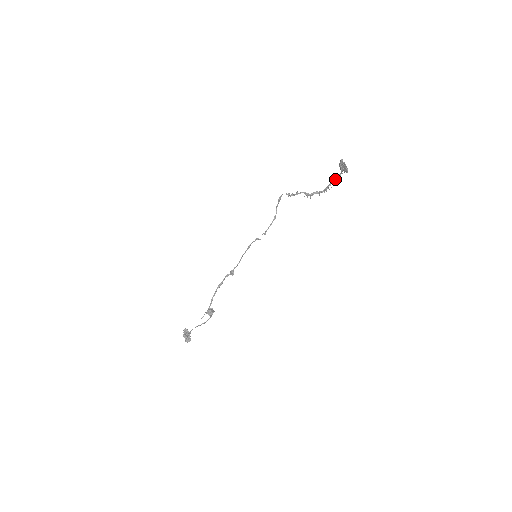
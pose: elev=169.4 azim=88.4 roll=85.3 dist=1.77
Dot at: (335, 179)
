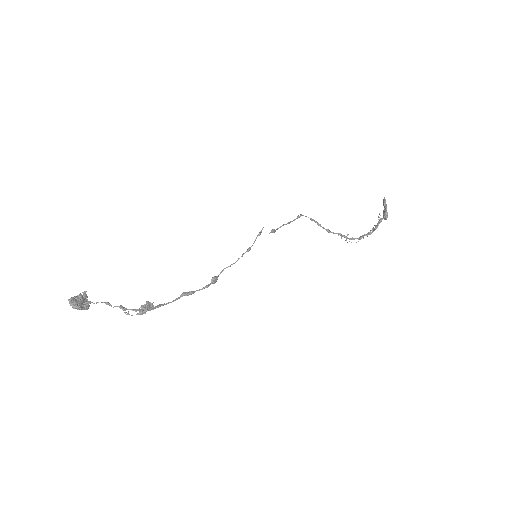
Dot at: (379, 222)
